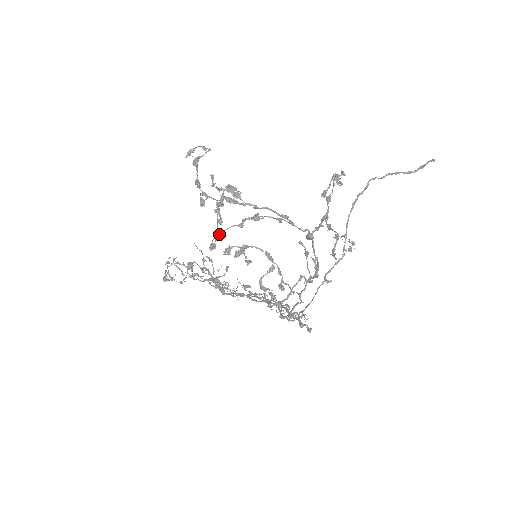
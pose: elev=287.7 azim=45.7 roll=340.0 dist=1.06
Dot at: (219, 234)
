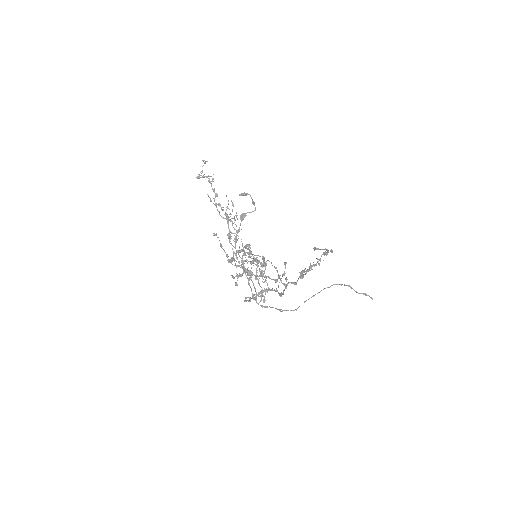
Dot at: (234, 278)
